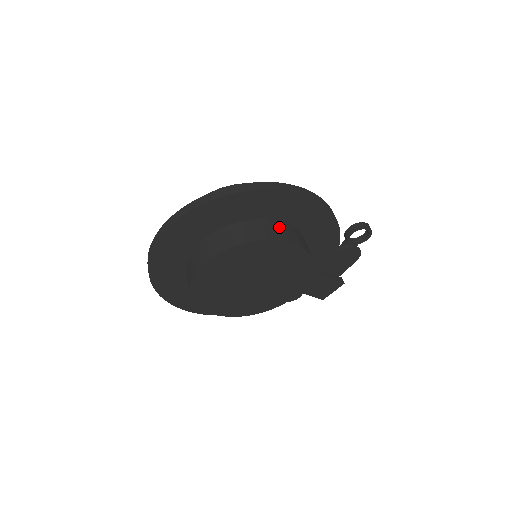
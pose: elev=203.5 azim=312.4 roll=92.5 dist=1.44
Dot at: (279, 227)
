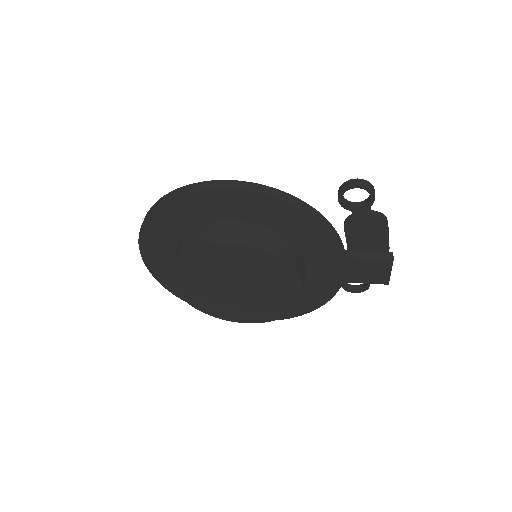
Dot at: (213, 228)
